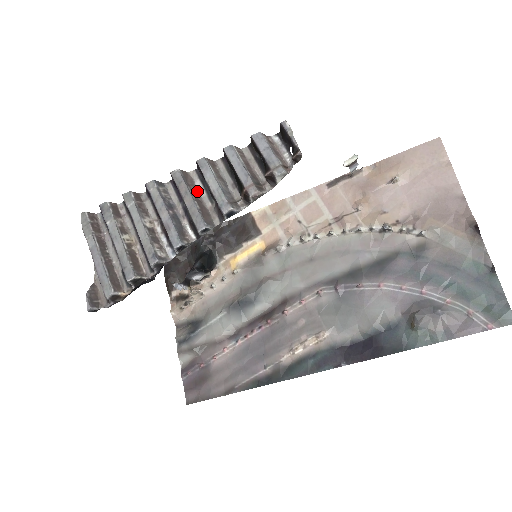
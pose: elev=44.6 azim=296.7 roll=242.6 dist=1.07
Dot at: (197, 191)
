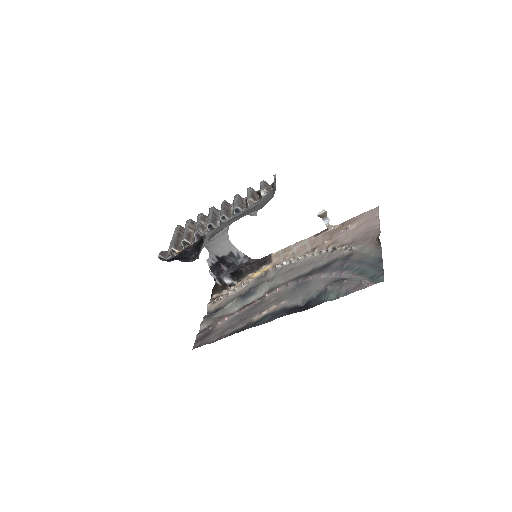
Dot at: (230, 209)
